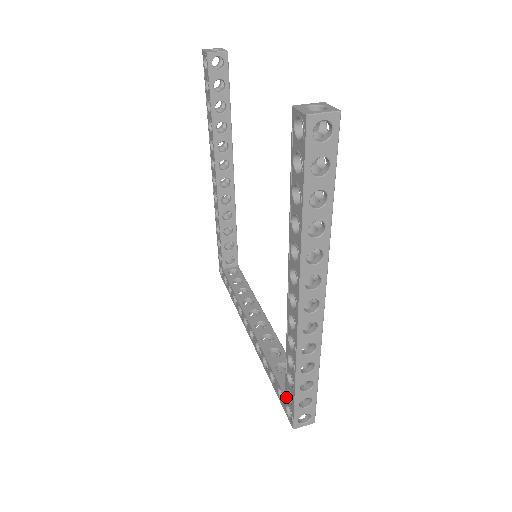
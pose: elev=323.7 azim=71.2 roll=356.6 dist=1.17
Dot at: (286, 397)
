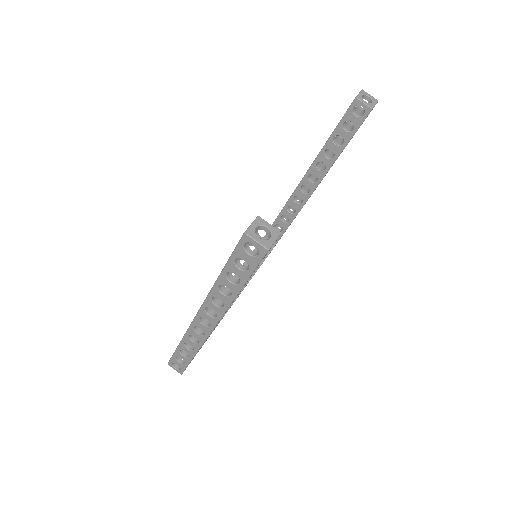
Dot at: occluded
